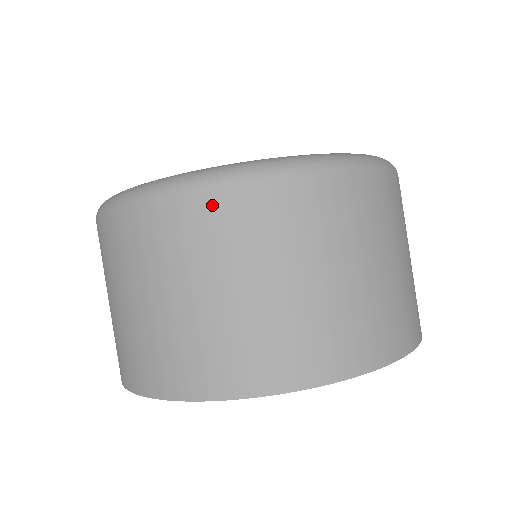
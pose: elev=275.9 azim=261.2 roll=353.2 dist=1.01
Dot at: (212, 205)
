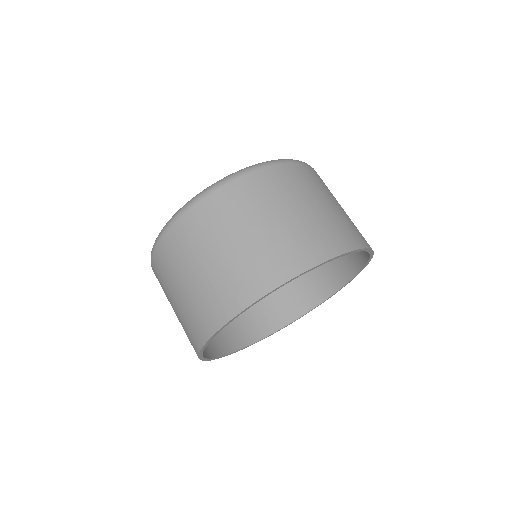
Dot at: (160, 254)
